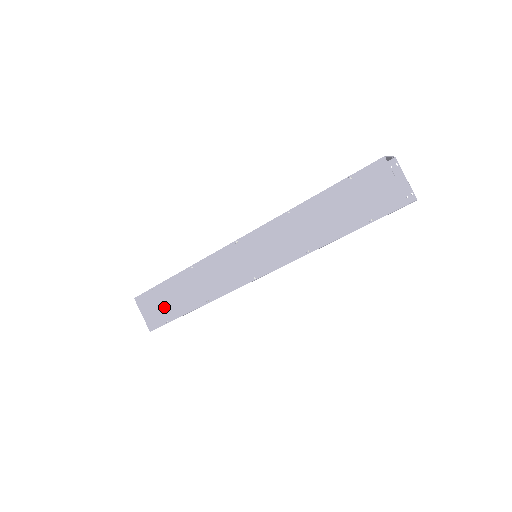
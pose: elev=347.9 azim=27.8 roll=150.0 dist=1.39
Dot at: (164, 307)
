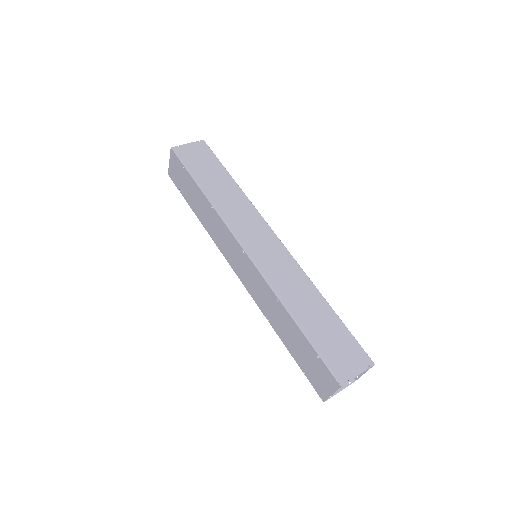
Dot at: (183, 185)
